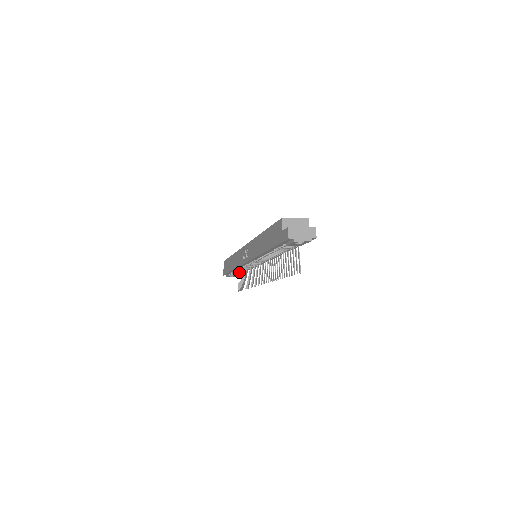
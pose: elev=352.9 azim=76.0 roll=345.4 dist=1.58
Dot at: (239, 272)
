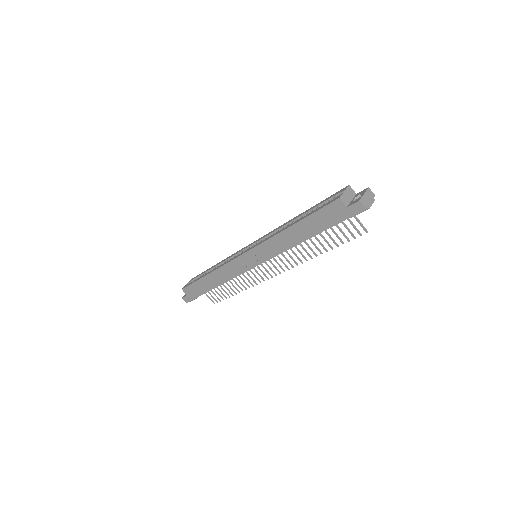
Dot at: occluded
